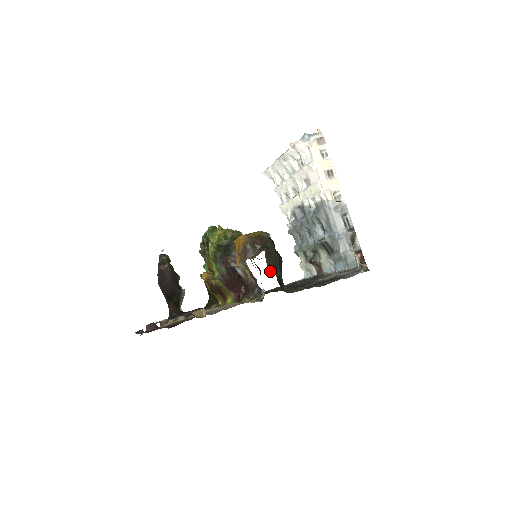
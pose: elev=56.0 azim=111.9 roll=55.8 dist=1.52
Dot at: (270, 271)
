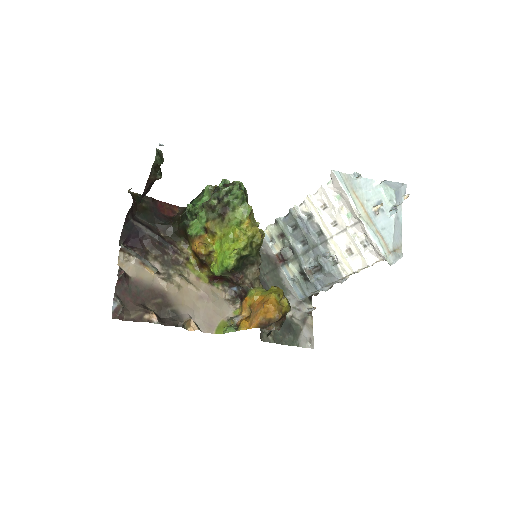
Dot at: (267, 335)
